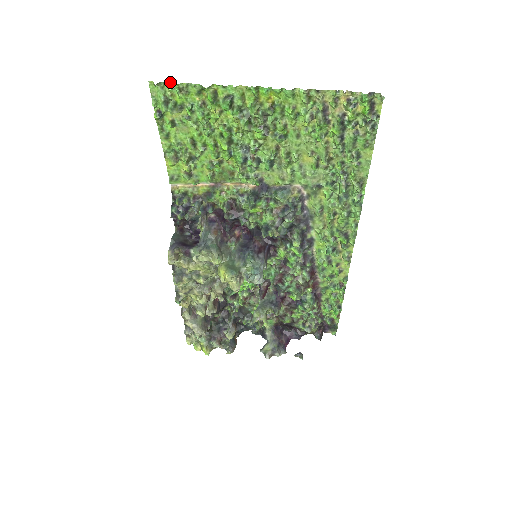
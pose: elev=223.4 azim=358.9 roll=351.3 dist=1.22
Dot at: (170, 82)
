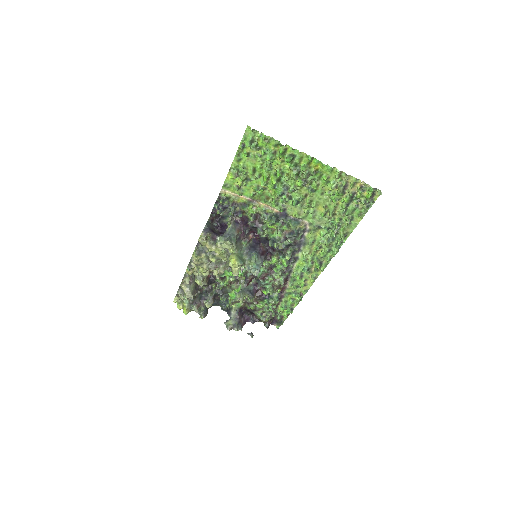
Dot at: (261, 132)
